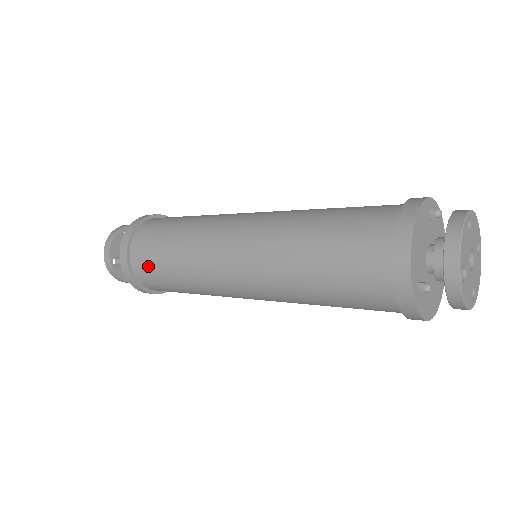
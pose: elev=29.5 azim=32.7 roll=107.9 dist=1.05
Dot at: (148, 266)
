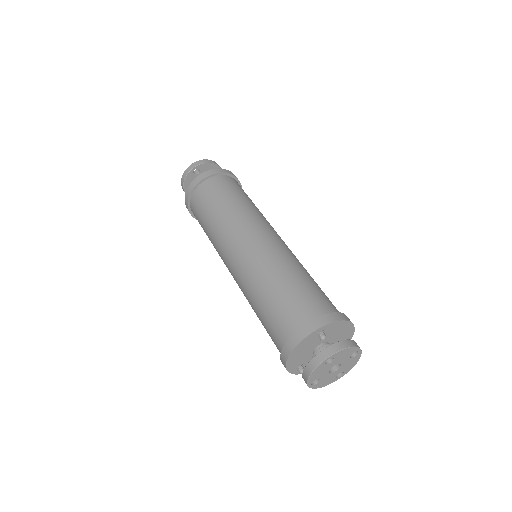
Dot at: occluded
